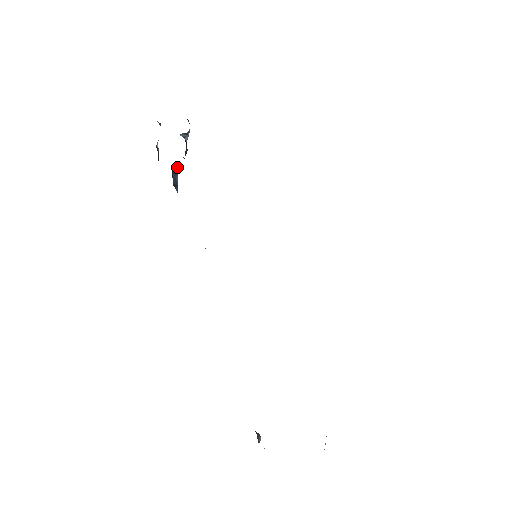
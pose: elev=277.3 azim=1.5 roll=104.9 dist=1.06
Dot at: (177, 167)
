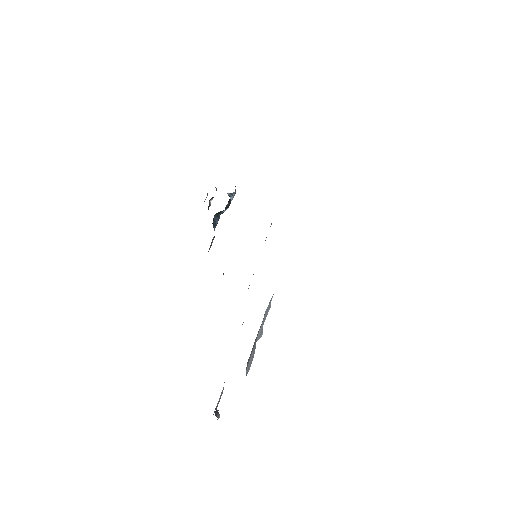
Dot at: (219, 214)
